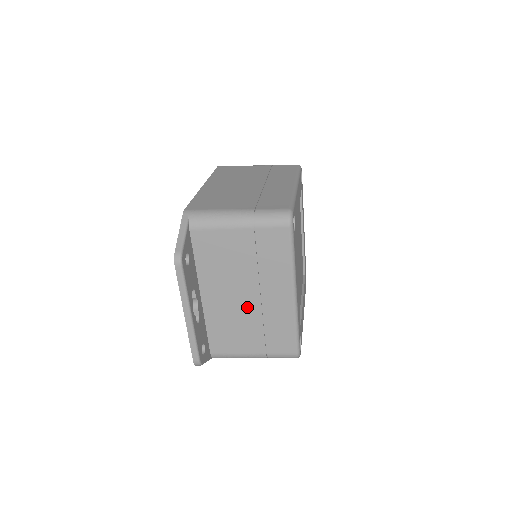
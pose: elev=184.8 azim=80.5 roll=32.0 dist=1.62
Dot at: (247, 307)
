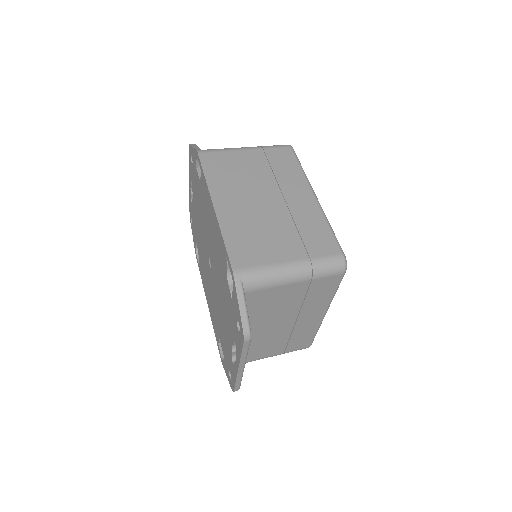
Dot at: (279, 331)
